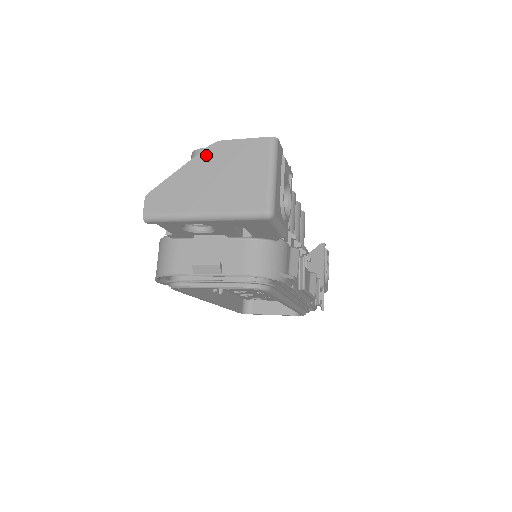
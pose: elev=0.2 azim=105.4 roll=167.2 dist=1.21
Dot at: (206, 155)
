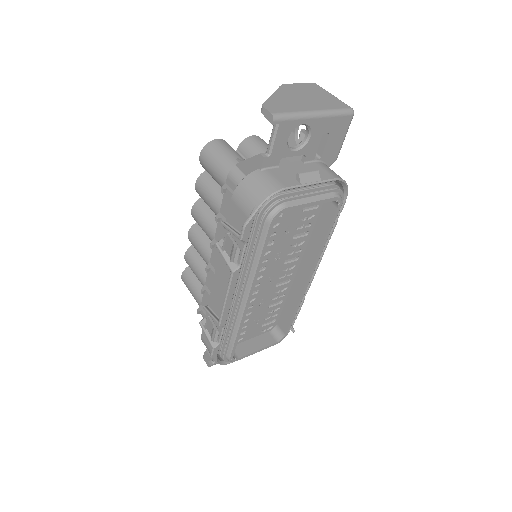
Dot at: (284, 89)
